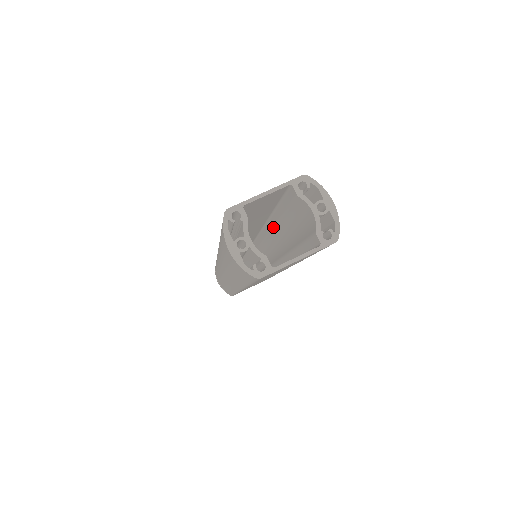
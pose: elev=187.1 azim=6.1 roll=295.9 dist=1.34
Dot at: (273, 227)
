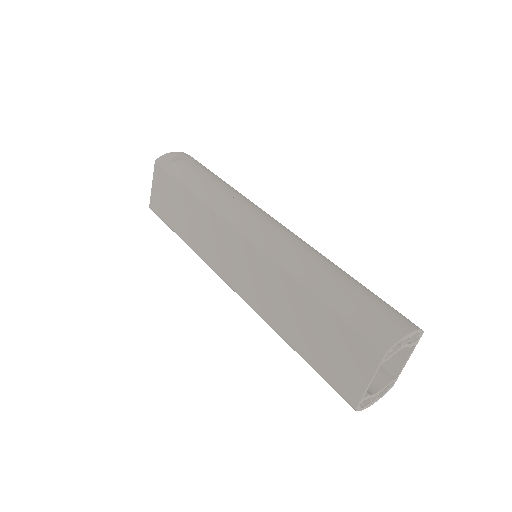
Dot at: occluded
